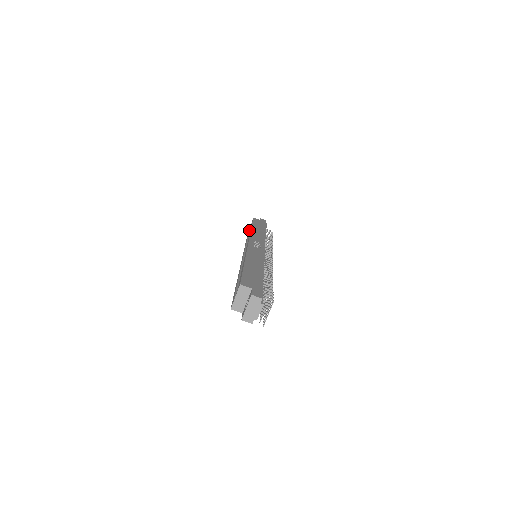
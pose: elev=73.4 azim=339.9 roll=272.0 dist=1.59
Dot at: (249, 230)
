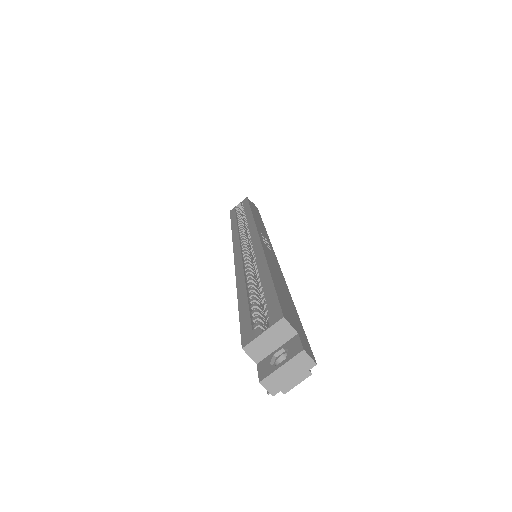
Dot at: (235, 209)
